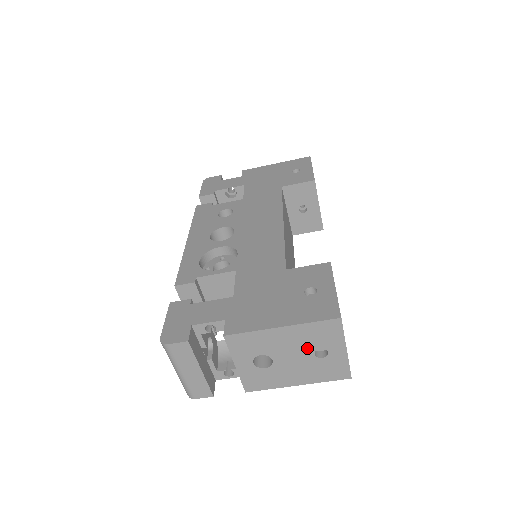
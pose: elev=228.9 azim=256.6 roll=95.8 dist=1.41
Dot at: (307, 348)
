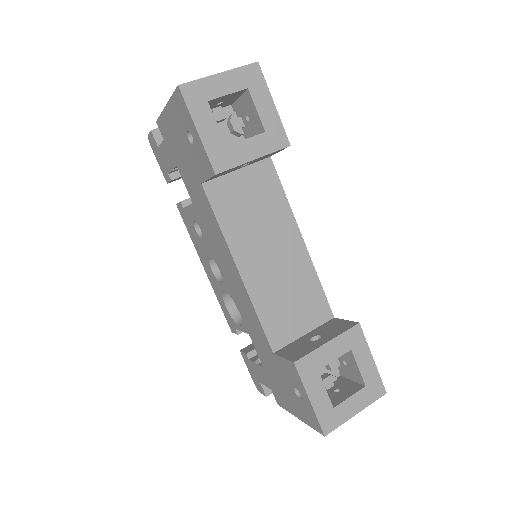
Dot at: occluded
